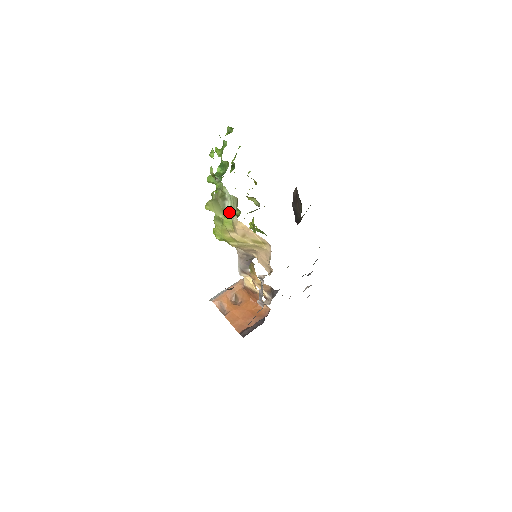
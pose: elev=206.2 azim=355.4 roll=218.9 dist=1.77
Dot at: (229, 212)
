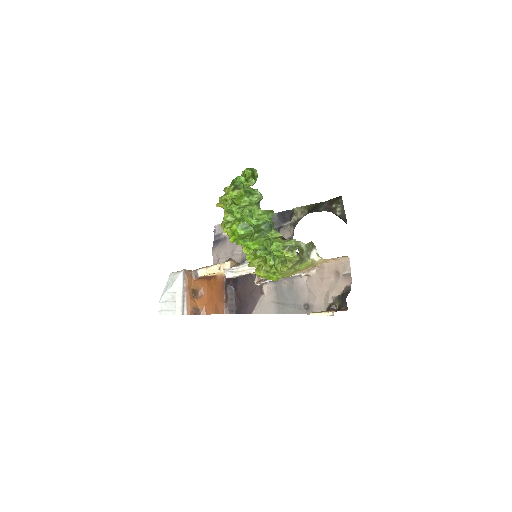
Dot at: (305, 258)
